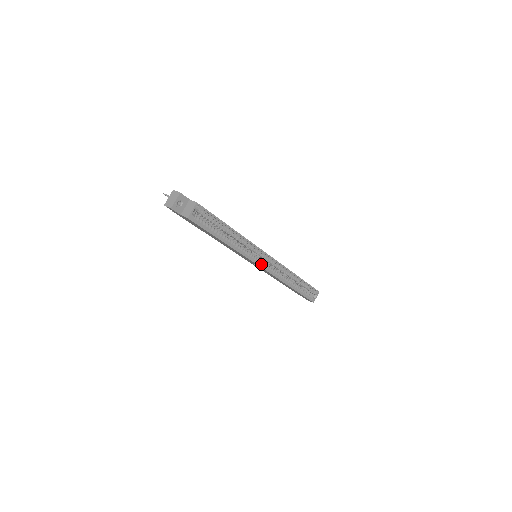
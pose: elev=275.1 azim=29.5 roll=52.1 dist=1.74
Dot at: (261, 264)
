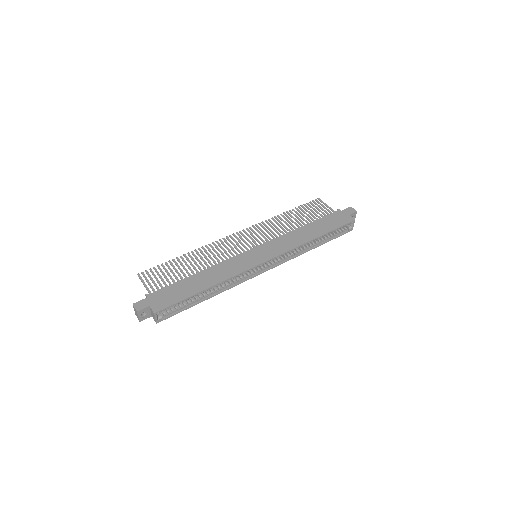
Dot at: (260, 270)
